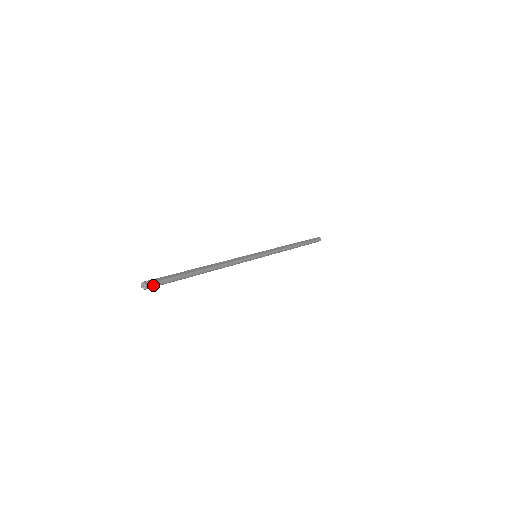
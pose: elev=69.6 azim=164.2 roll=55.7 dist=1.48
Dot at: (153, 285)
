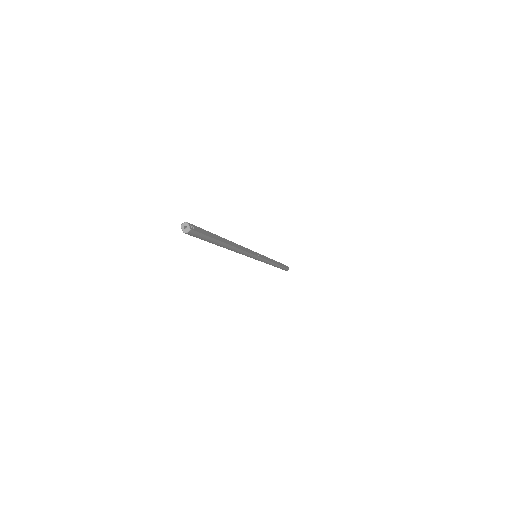
Dot at: (193, 234)
